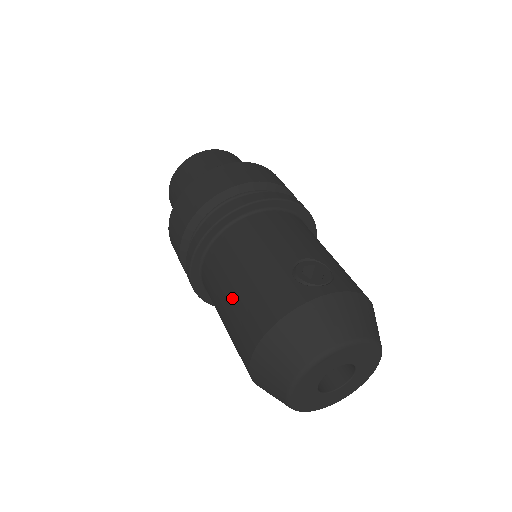
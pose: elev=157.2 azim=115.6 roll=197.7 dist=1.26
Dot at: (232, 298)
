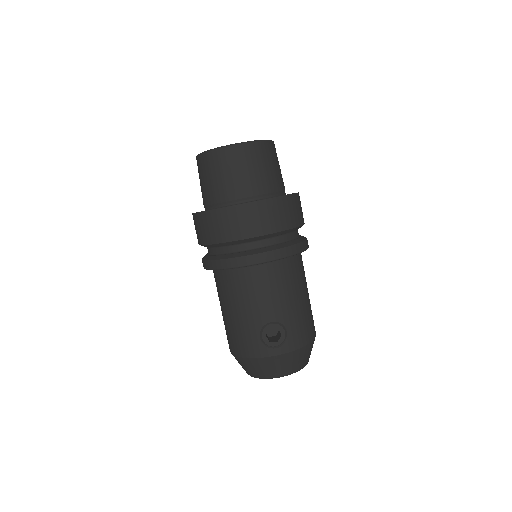
Dot at: (225, 317)
